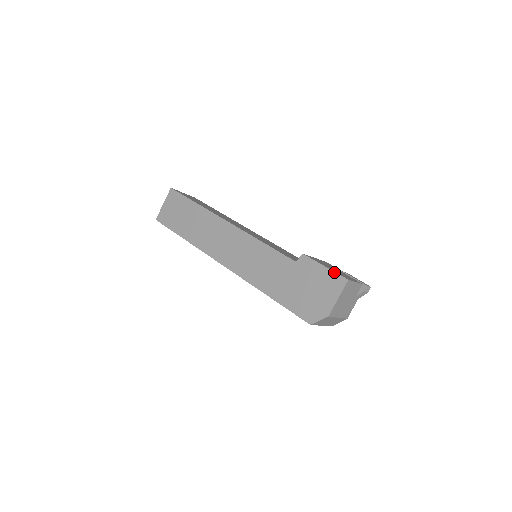
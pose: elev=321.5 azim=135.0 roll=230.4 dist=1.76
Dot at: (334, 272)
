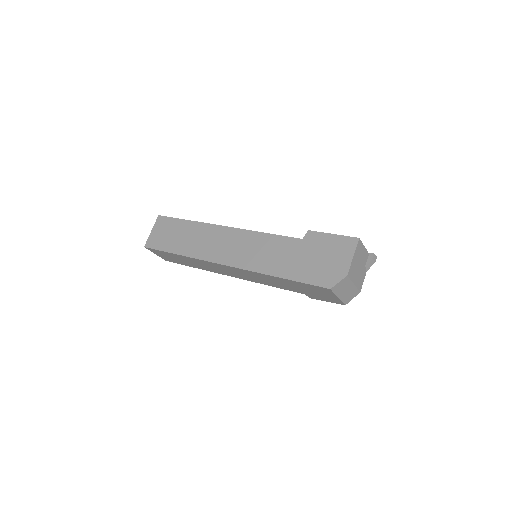
Dot at: (343, 236)
